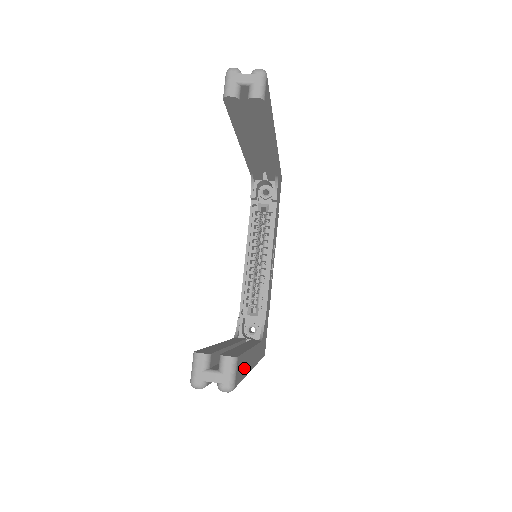
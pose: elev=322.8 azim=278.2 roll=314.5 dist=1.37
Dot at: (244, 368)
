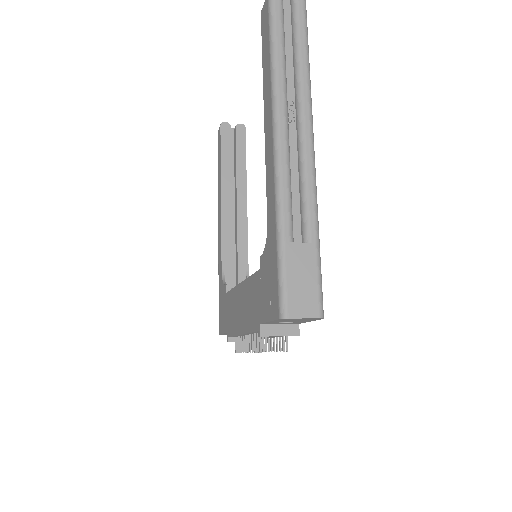
Dot at: occluded
